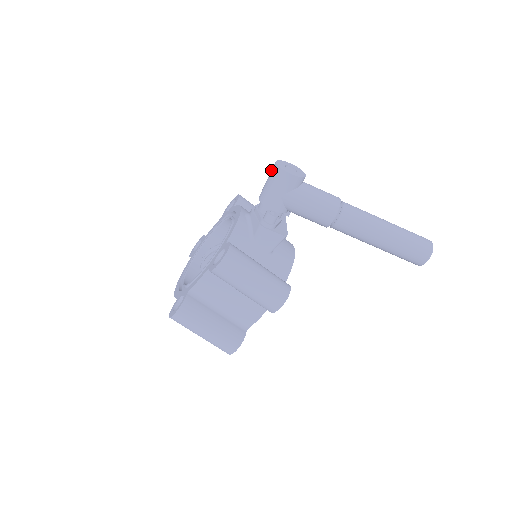
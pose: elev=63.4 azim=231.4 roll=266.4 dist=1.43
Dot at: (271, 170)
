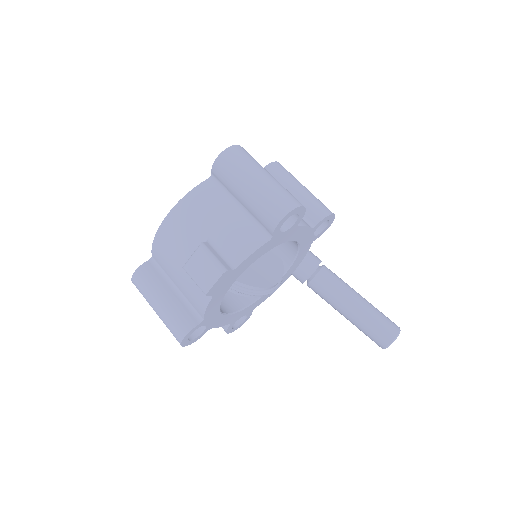
Dot at: occluded
